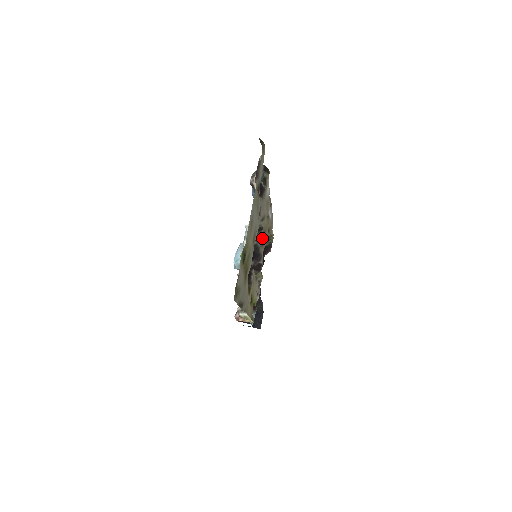
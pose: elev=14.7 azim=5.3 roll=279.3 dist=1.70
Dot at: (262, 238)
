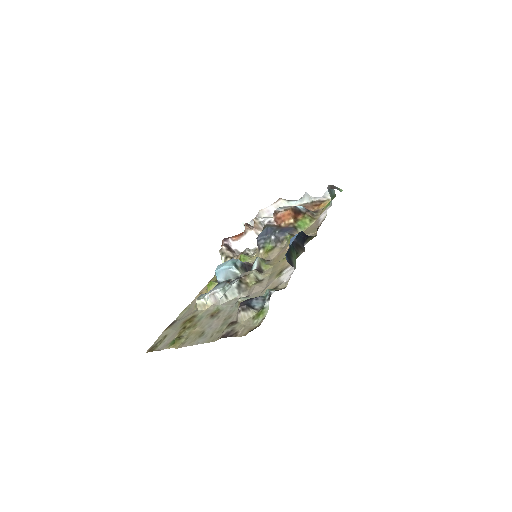
Dot at: (268, 260)
